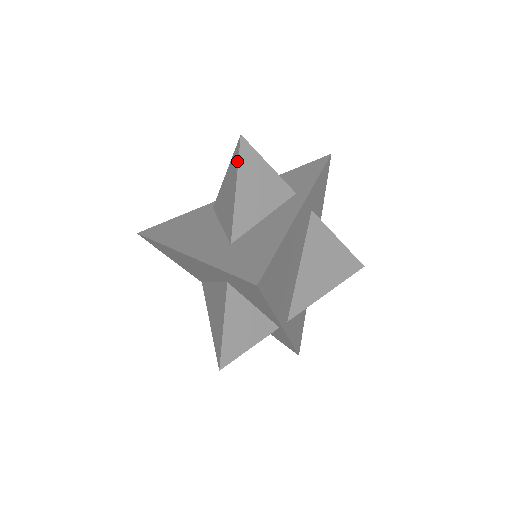
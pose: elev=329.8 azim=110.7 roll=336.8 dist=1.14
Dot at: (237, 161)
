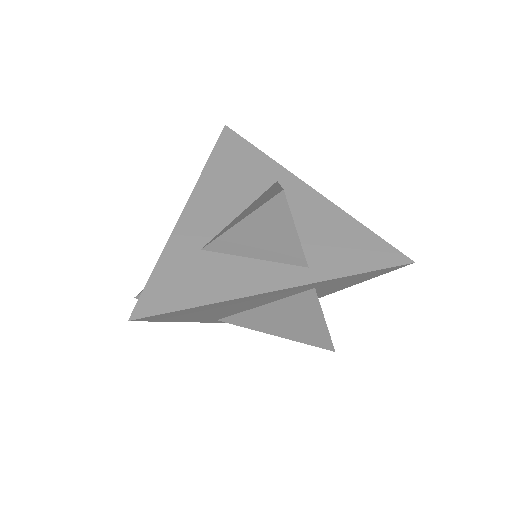
Dot at: (262, 204)
